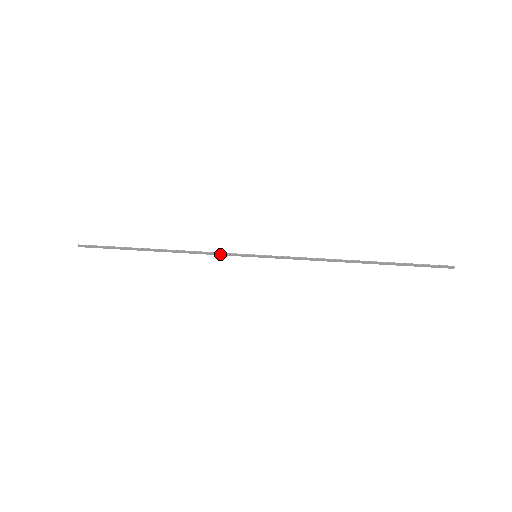
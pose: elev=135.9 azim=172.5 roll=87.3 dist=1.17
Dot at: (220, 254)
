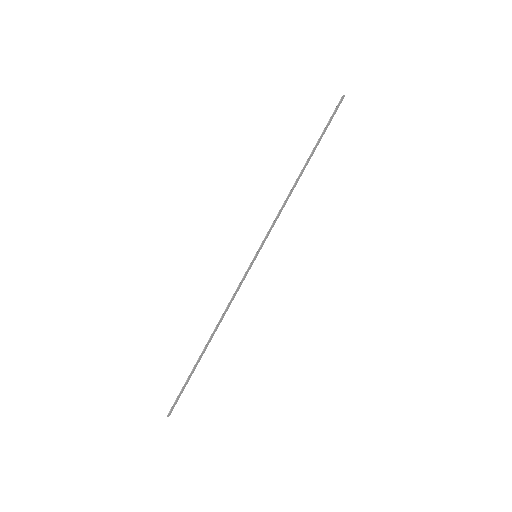
Dot at: (239, 287)
